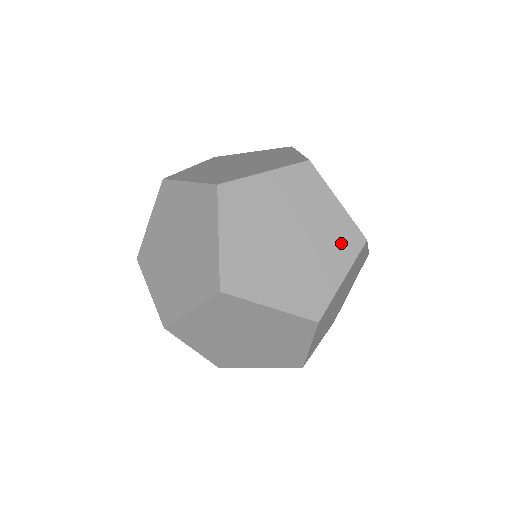
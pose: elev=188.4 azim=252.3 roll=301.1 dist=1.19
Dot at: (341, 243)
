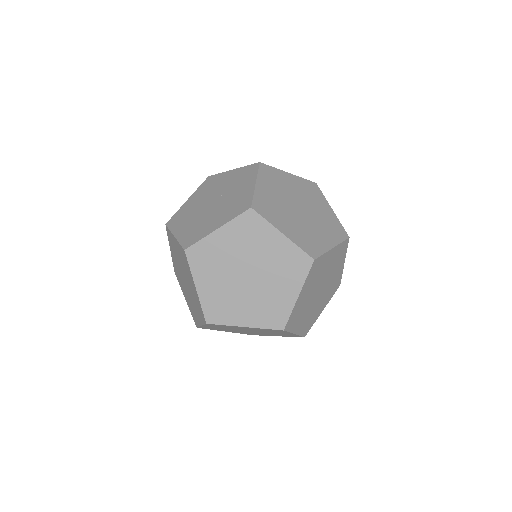
Dot at: (333, 289)
